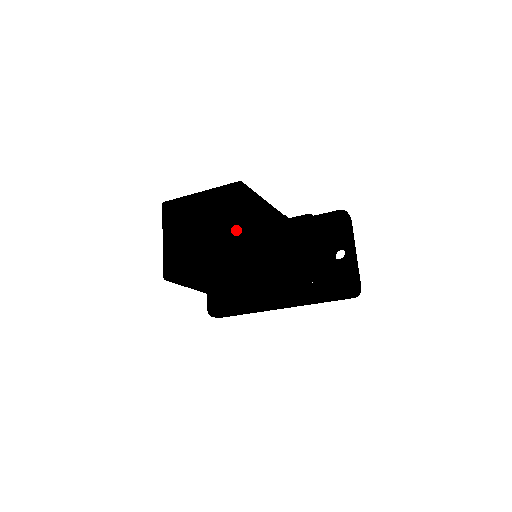
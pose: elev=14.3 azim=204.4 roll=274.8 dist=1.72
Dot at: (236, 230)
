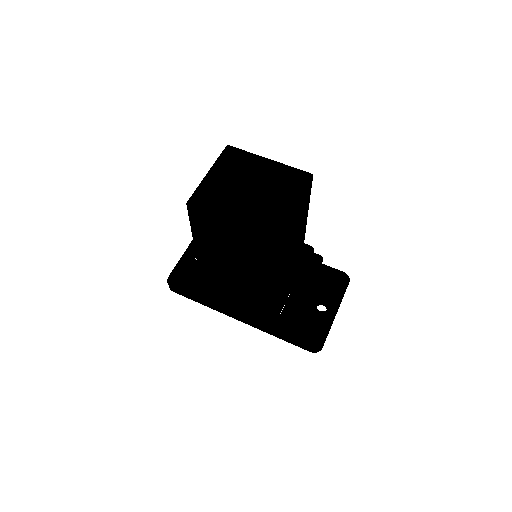
Dot at: (285, 207)
